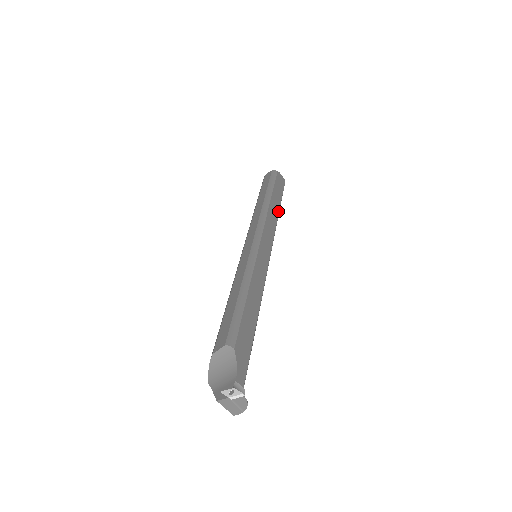
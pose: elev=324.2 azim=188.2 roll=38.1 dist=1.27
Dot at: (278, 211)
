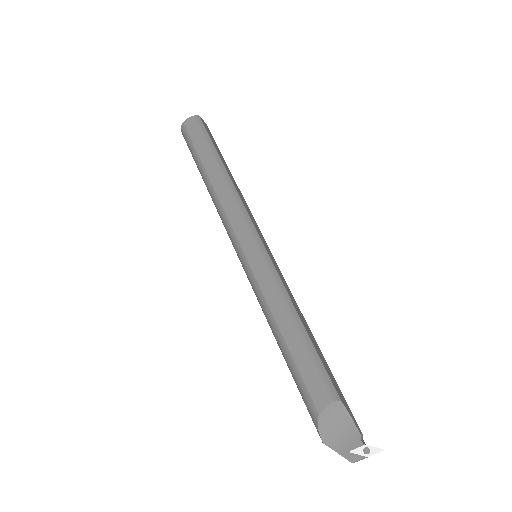
Dot at: occluded
